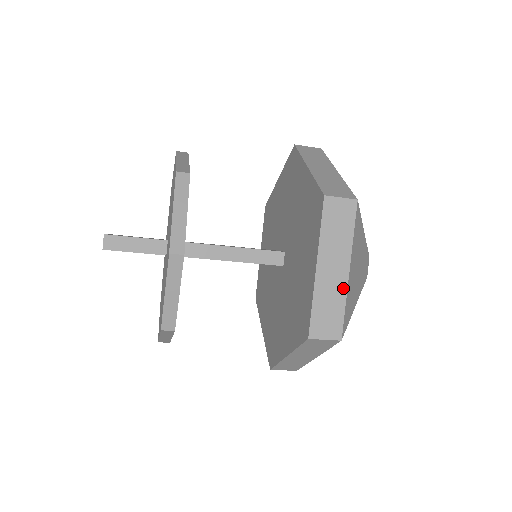
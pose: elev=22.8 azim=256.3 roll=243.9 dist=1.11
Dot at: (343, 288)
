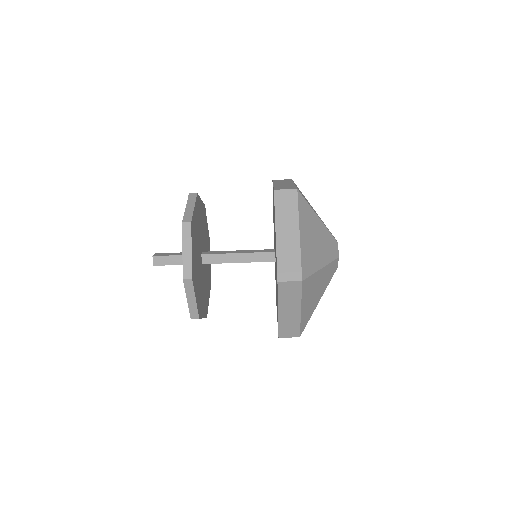
Dot at: (292, 185)
